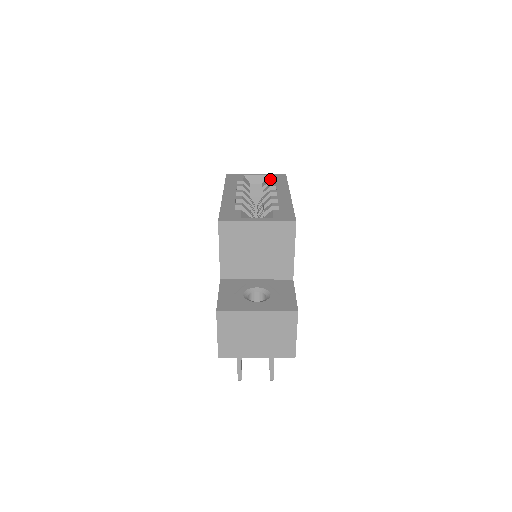
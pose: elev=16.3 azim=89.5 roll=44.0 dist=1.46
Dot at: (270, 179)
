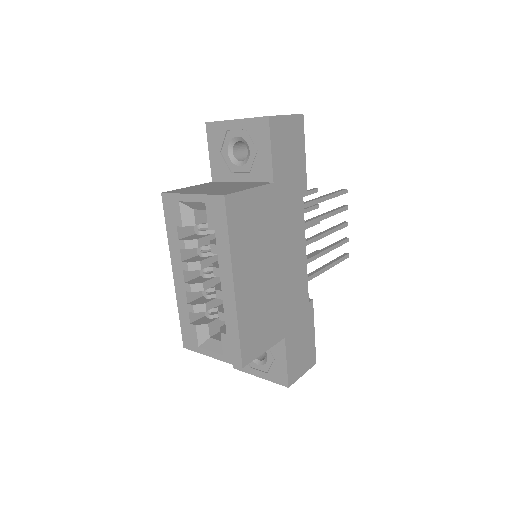
Dot at: (208, 223)
